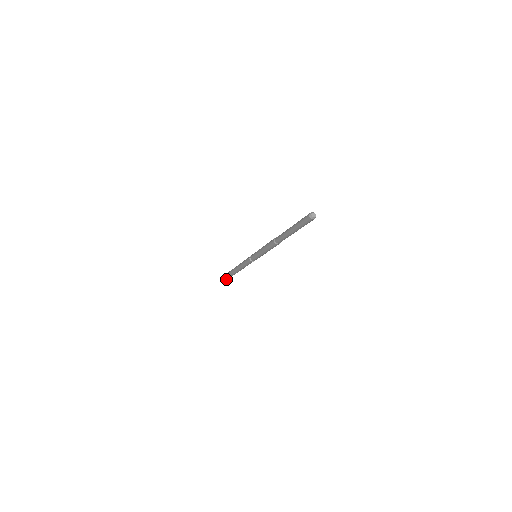
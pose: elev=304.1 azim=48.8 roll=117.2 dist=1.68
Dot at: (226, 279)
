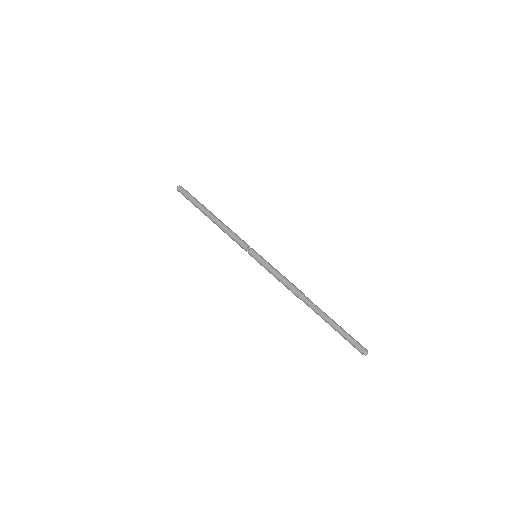
Dot at: occluded
